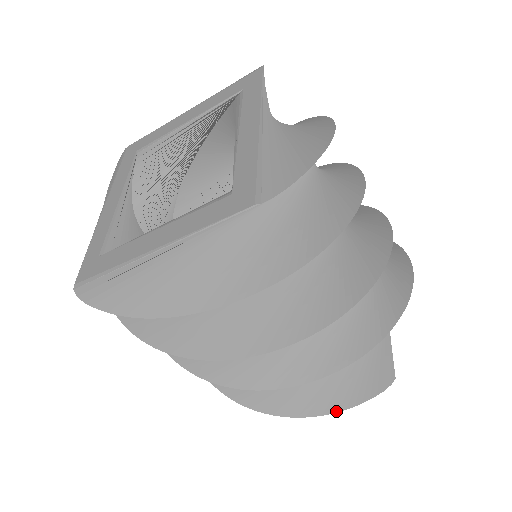
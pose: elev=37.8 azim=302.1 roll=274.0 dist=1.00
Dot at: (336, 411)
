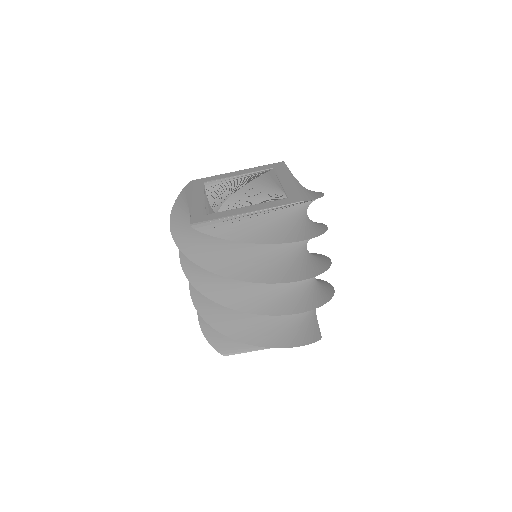
Dot at: (291, 347)
